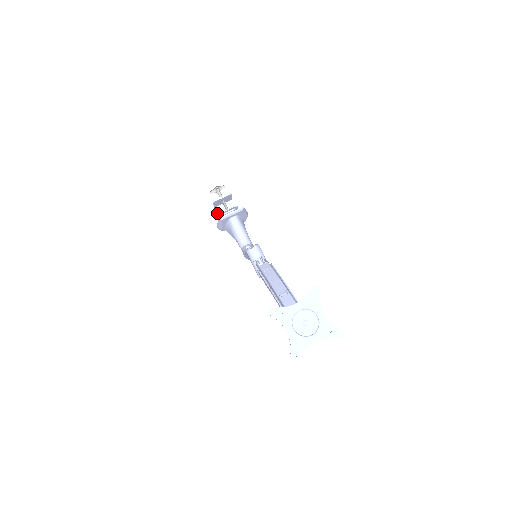
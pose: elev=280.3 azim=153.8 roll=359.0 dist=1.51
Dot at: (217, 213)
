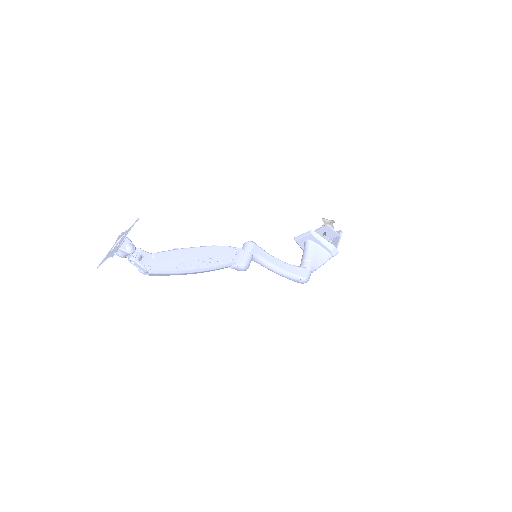
Dot at: occluded
